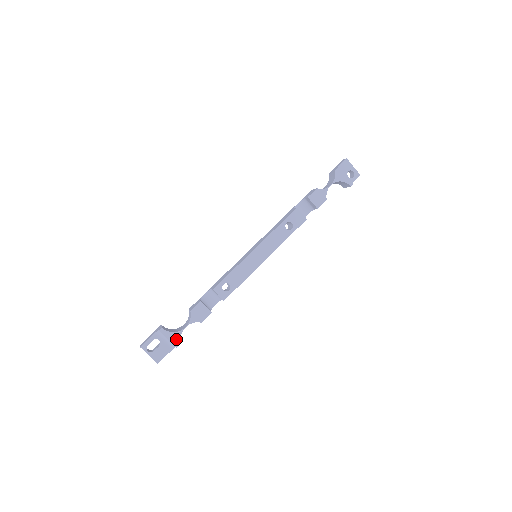
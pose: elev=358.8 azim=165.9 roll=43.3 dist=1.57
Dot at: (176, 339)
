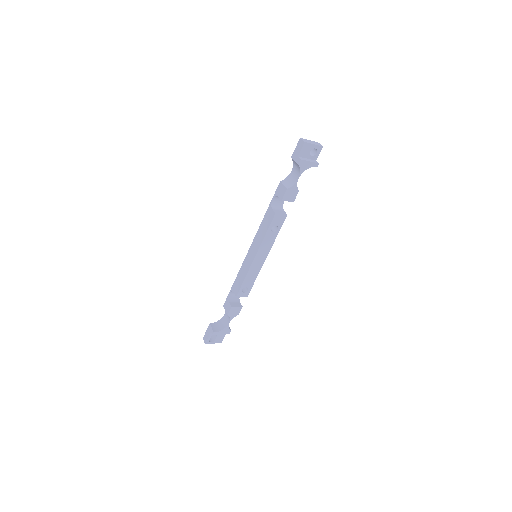
Dot at: (227, 331)
